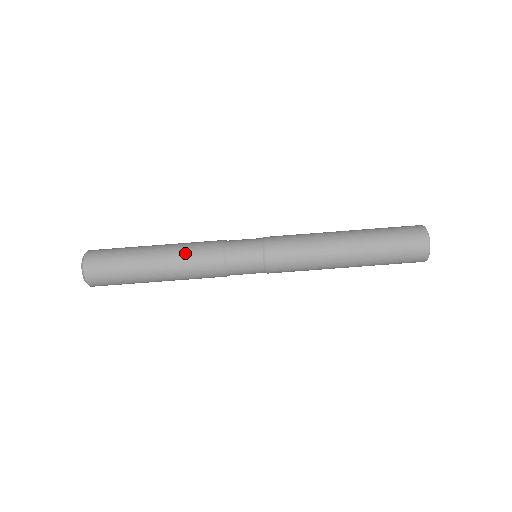
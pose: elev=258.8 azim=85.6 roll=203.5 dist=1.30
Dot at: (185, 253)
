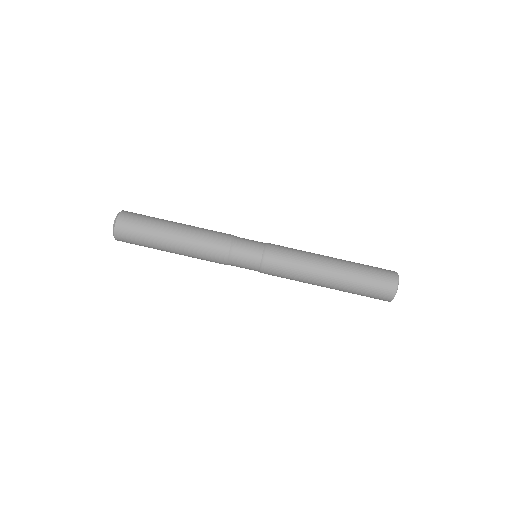
Dot at: (201, 233)
